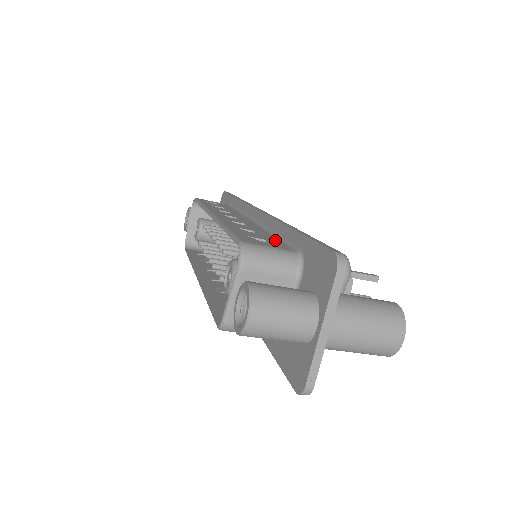
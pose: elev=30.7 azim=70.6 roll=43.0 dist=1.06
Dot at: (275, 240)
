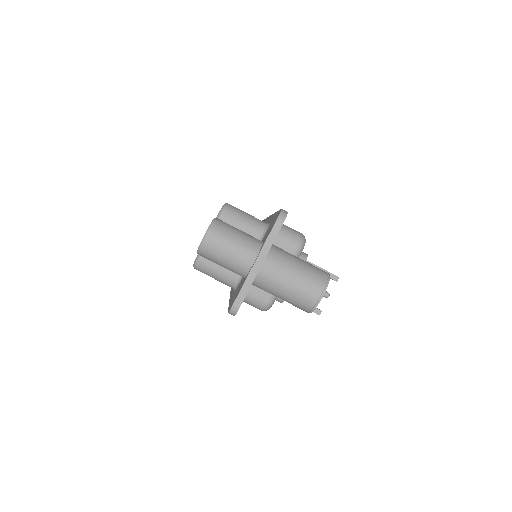
Dot at: occluded
